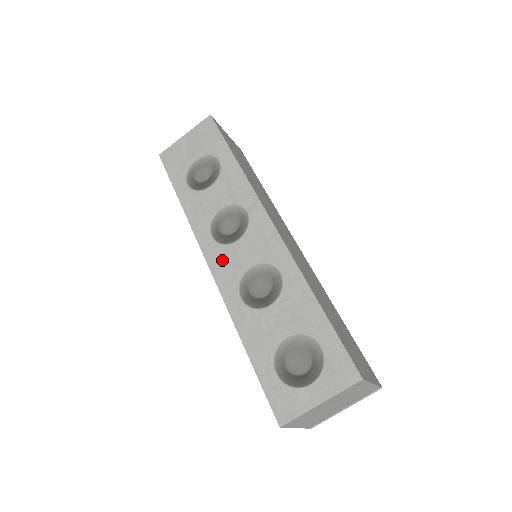
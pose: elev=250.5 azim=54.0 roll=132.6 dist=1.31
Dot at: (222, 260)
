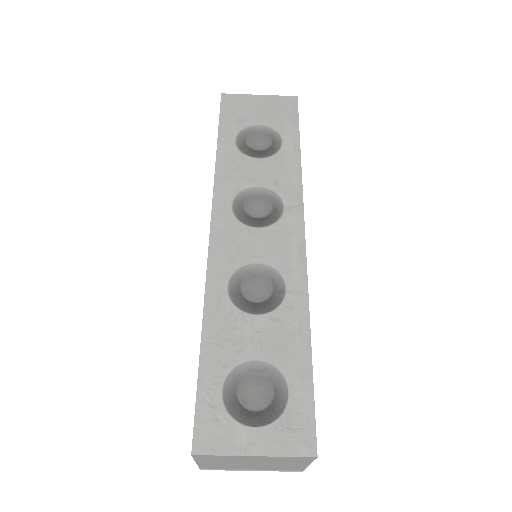
Dot at: (229, 235)
